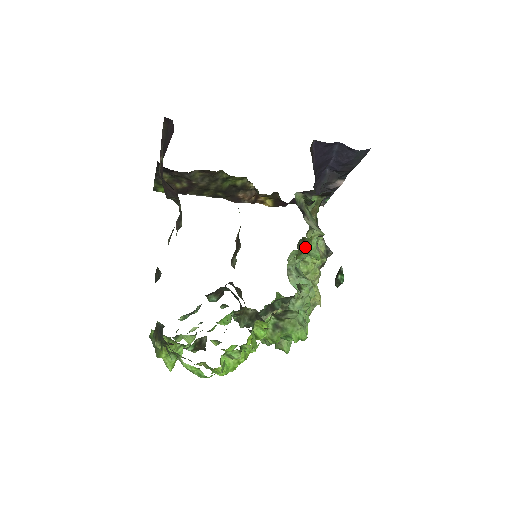
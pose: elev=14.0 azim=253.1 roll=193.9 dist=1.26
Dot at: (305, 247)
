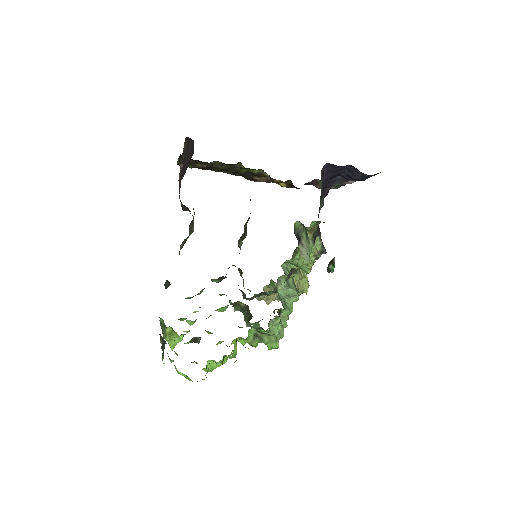
Dot at: (293, 273)
